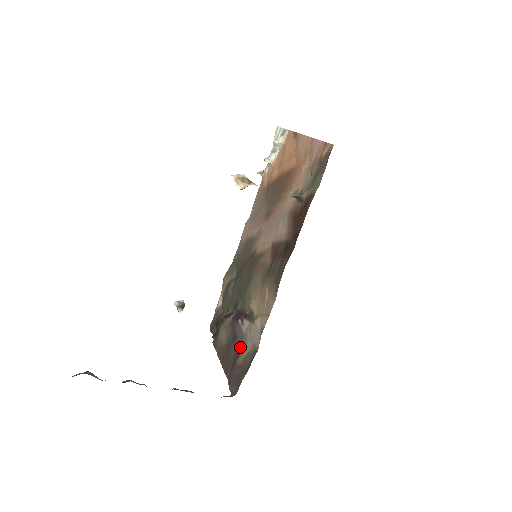
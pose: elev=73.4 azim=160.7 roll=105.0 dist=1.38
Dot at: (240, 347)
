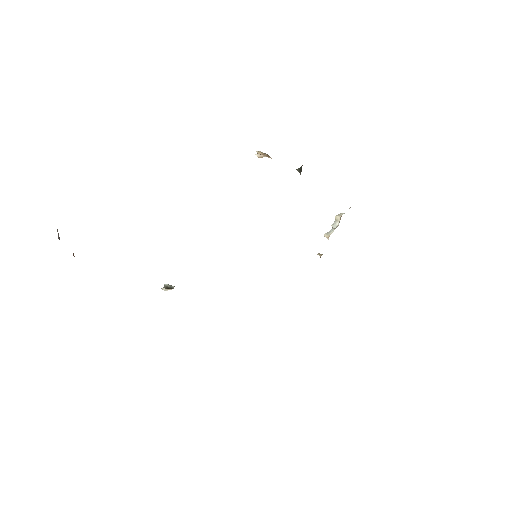
Dot at: occluded
